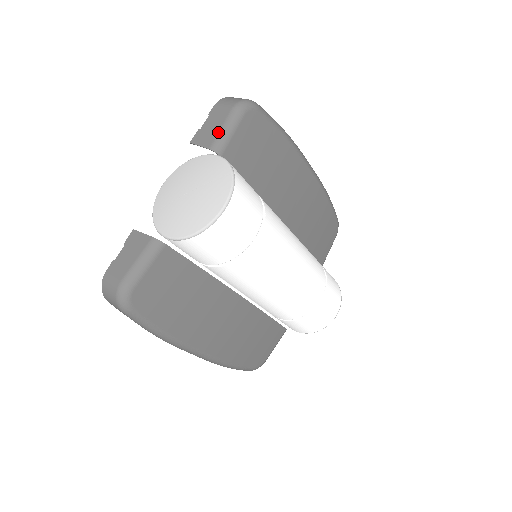
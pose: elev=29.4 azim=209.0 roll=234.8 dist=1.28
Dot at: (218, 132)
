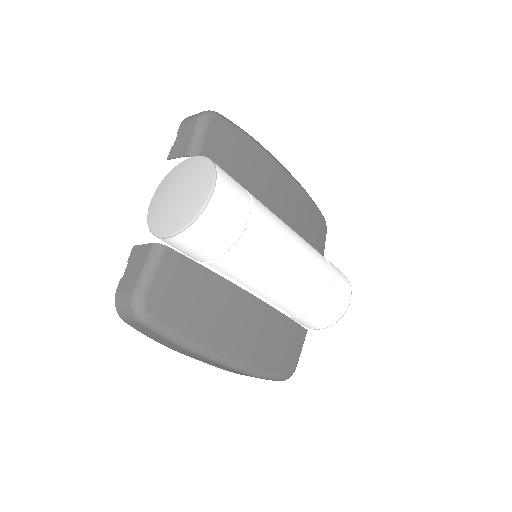
Dot at: (190, 141)
